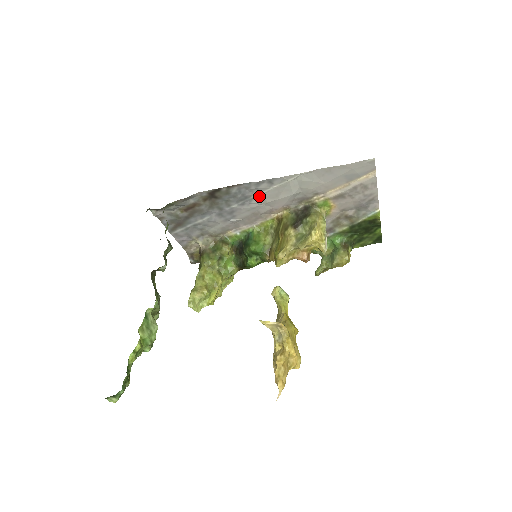
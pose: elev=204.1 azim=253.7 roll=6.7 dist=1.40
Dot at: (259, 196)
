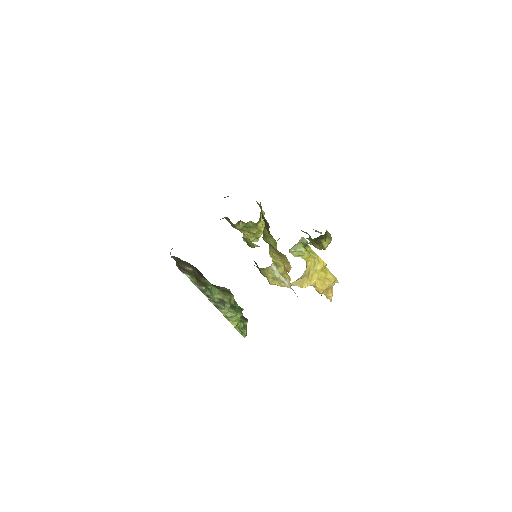
Dot at: occluded
